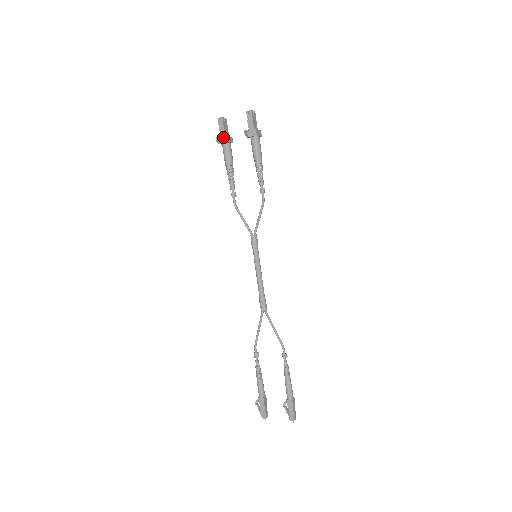
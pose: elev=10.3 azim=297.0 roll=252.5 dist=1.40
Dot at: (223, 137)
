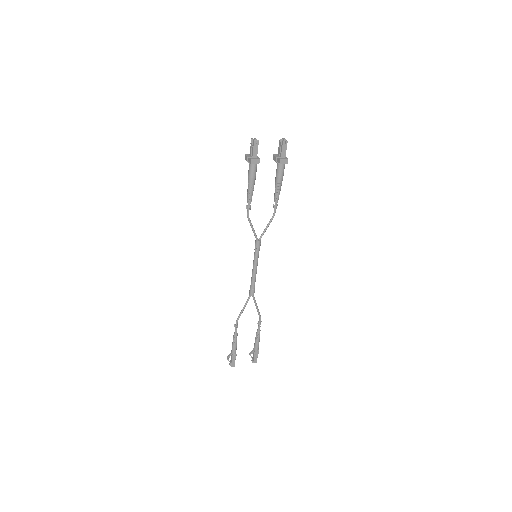
Dot at: (256, 159)
